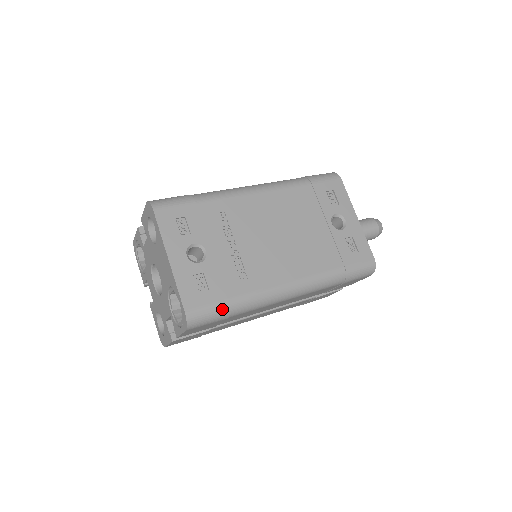
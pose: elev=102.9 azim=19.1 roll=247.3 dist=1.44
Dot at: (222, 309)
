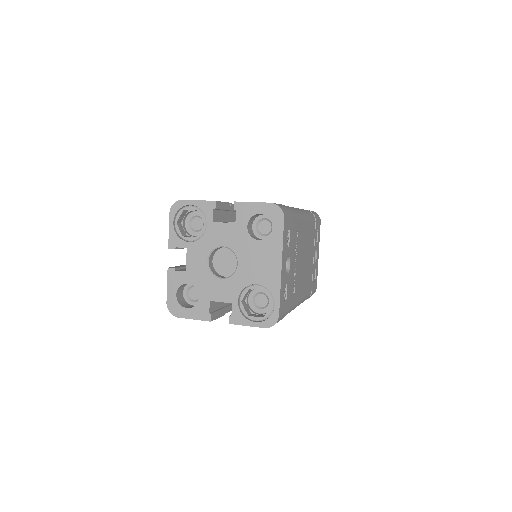
Dot at: occluded
